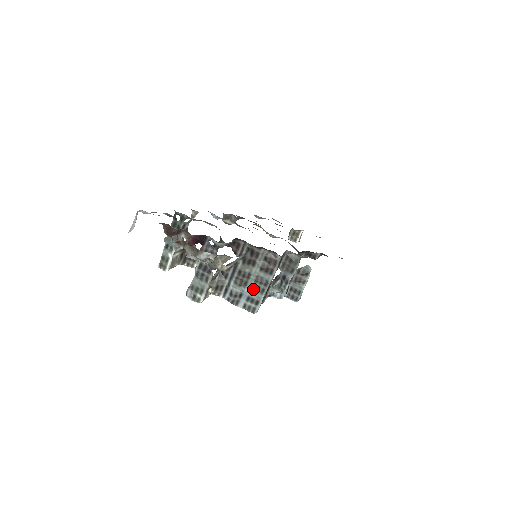
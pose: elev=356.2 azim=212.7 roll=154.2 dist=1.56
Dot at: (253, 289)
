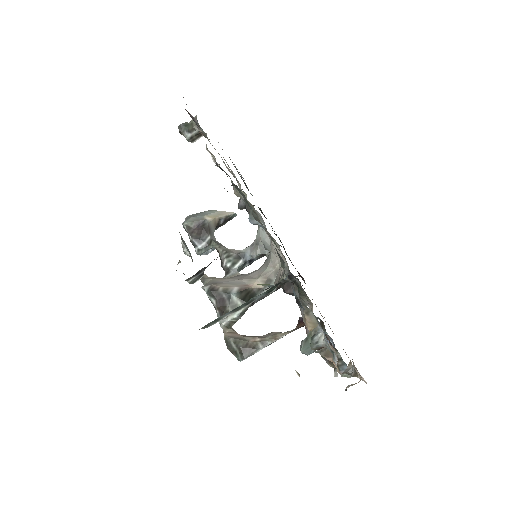
Dot at: occluded
